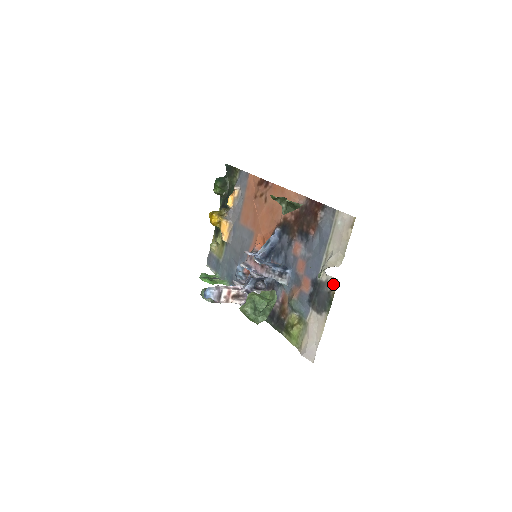
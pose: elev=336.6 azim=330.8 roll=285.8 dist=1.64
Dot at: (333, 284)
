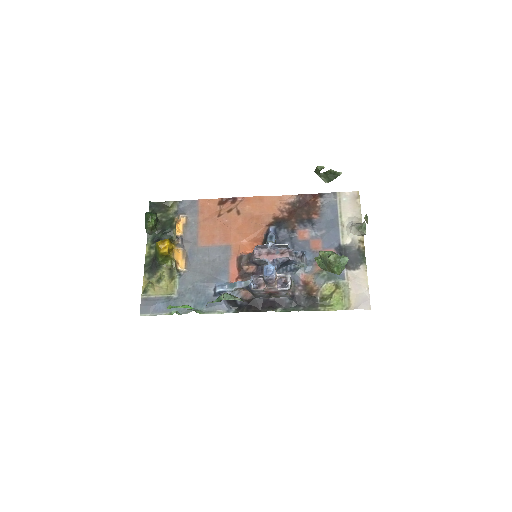
Dot at: (359, 242)
